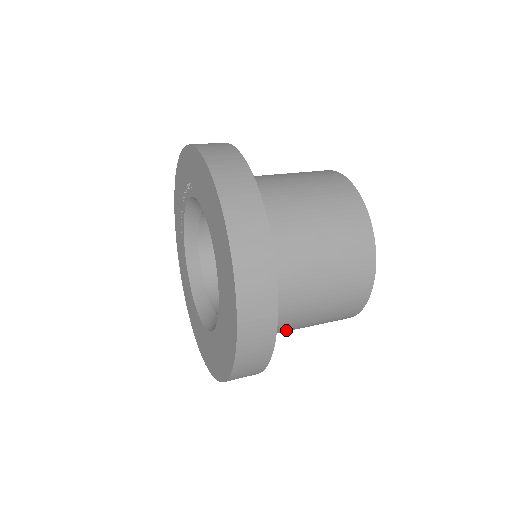
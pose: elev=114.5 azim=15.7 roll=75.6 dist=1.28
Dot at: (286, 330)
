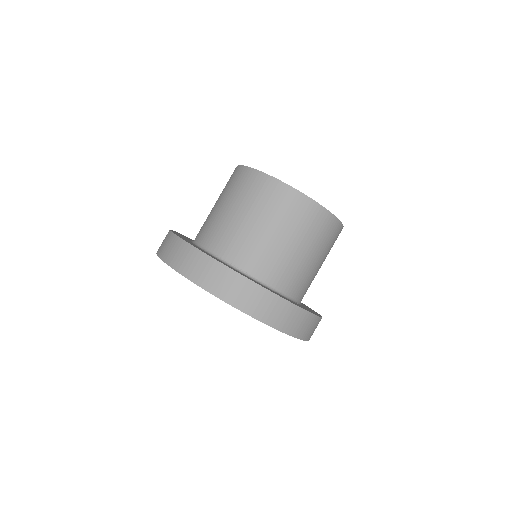
Dot at: occluded
